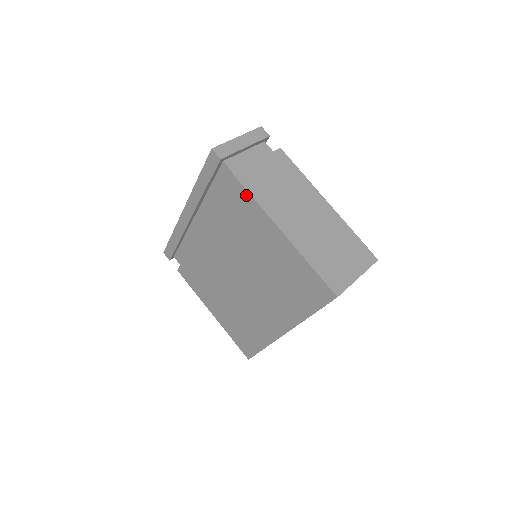
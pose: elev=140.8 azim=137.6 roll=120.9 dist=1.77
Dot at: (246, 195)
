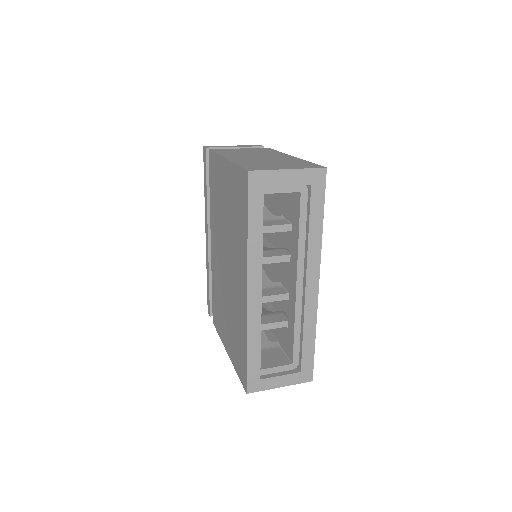
Dot at: (213, 157)
